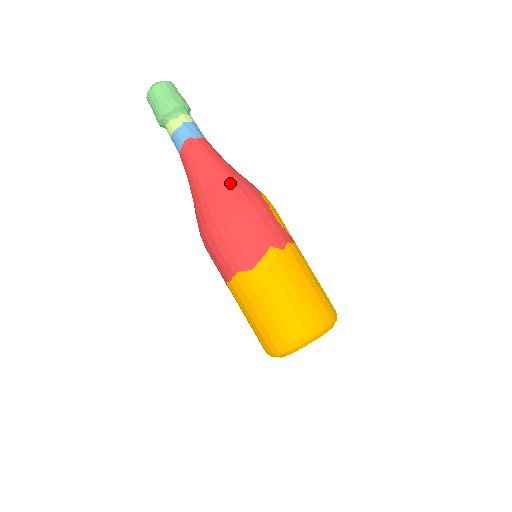
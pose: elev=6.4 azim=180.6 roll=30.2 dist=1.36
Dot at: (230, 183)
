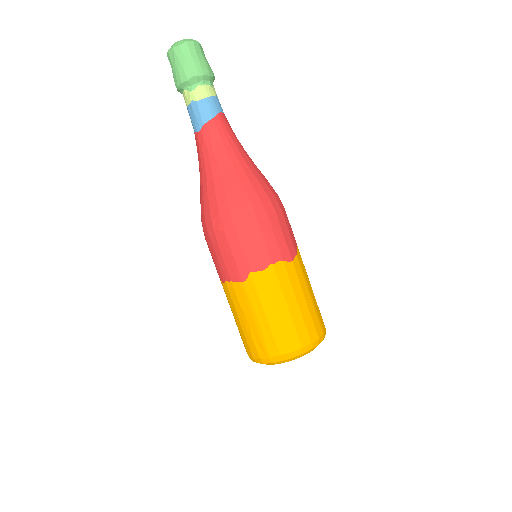
Dot at: occluded
